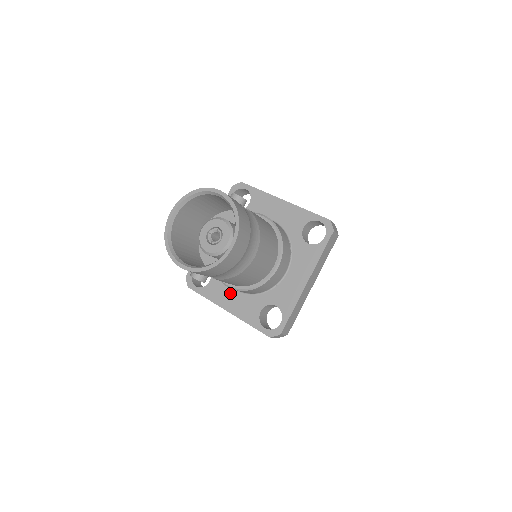
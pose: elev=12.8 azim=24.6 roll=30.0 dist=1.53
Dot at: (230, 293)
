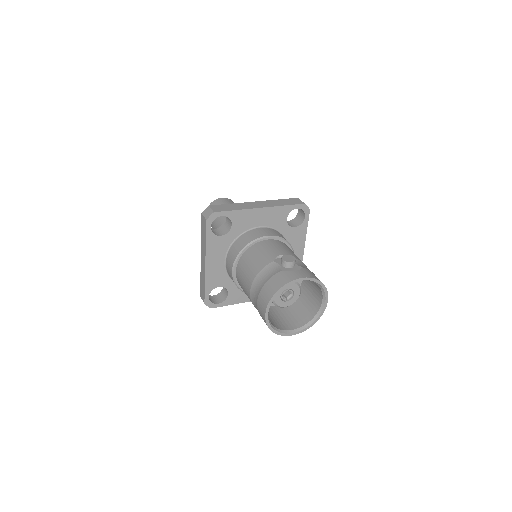
Dot at: occluded
